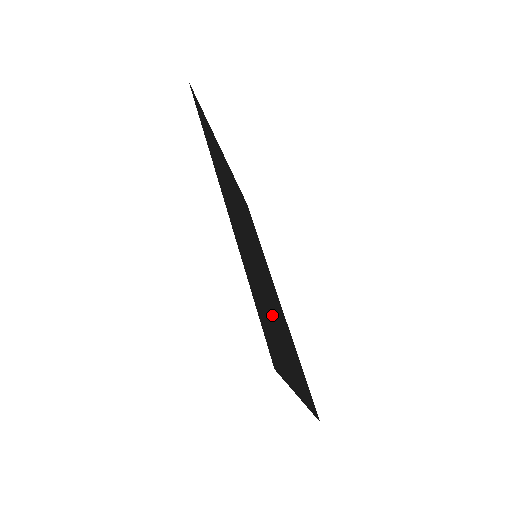
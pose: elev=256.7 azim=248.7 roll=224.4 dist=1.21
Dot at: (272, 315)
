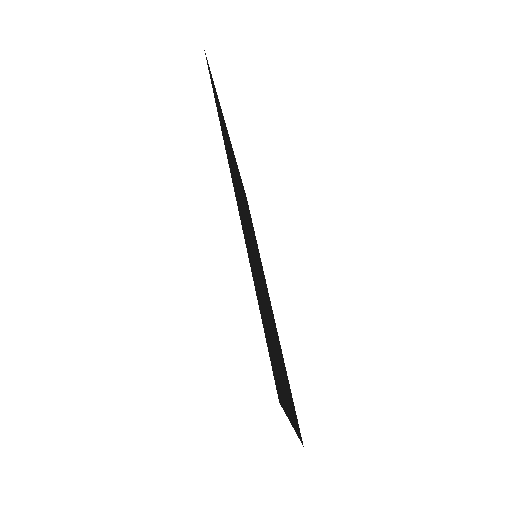
Dot at: (270, 327)
